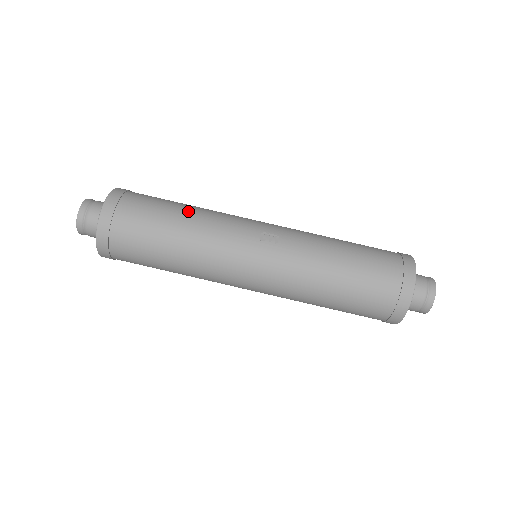
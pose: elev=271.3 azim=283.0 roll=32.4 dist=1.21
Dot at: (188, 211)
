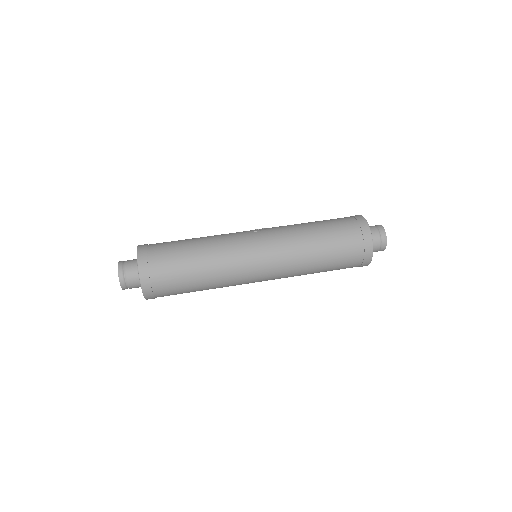
Dot at: occluded
